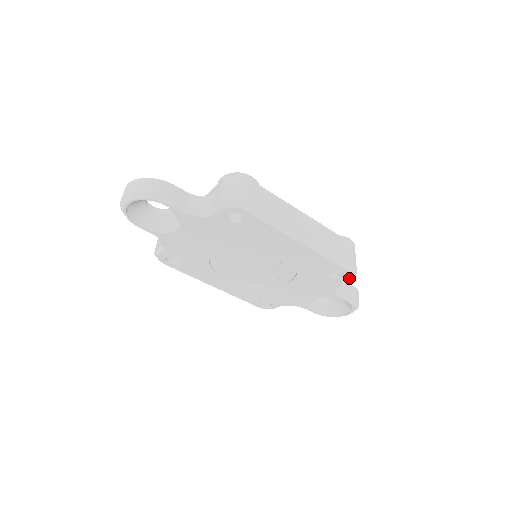
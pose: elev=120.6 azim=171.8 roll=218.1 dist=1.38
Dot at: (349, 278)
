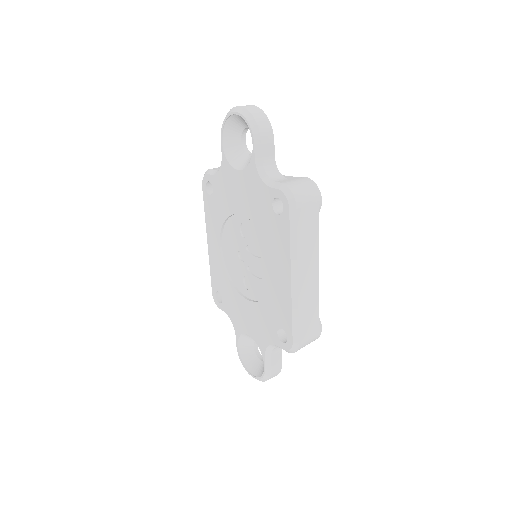
Dot at: (287, 348)
